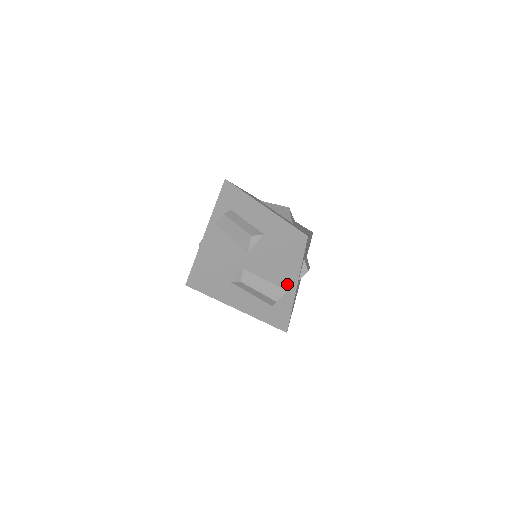
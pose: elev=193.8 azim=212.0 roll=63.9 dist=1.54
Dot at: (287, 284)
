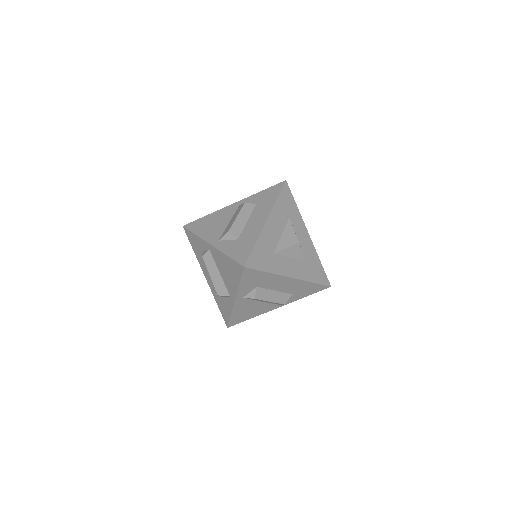
Dot at: (230, 290)
